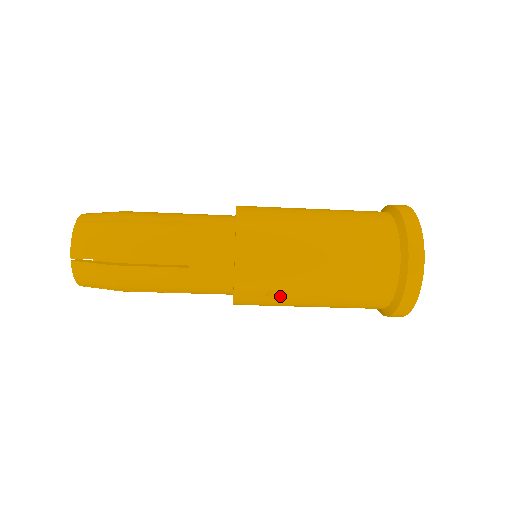
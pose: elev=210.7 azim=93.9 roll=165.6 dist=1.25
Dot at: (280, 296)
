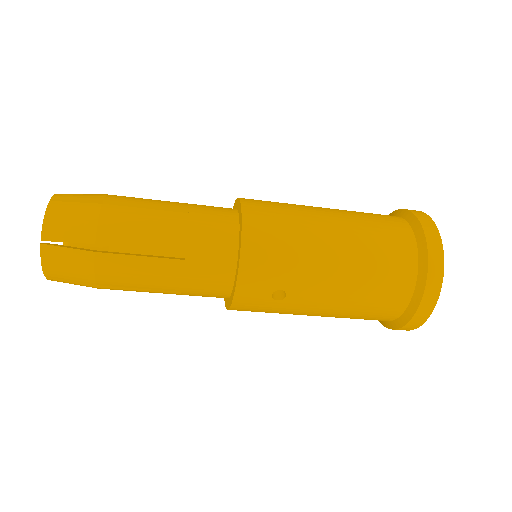
Dot at: (286, 298)
